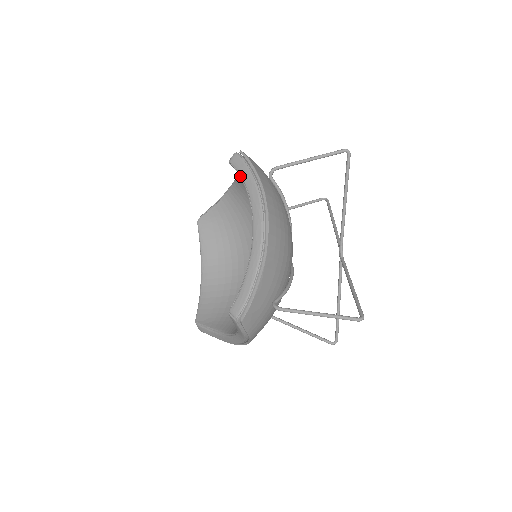
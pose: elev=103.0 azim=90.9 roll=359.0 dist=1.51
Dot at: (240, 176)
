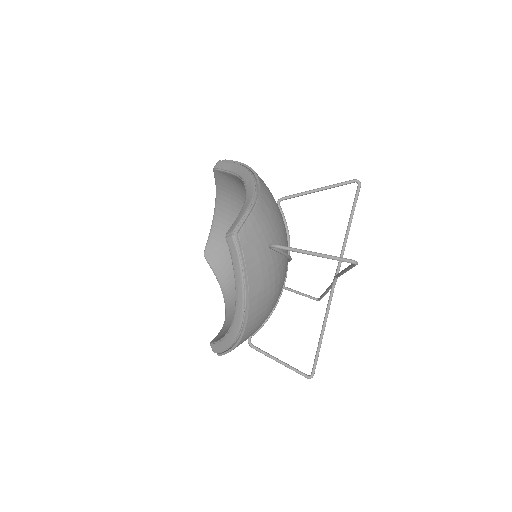
Dot at: (232, 263)
